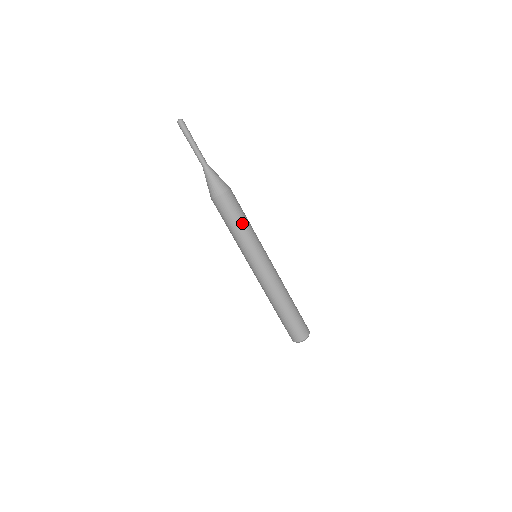
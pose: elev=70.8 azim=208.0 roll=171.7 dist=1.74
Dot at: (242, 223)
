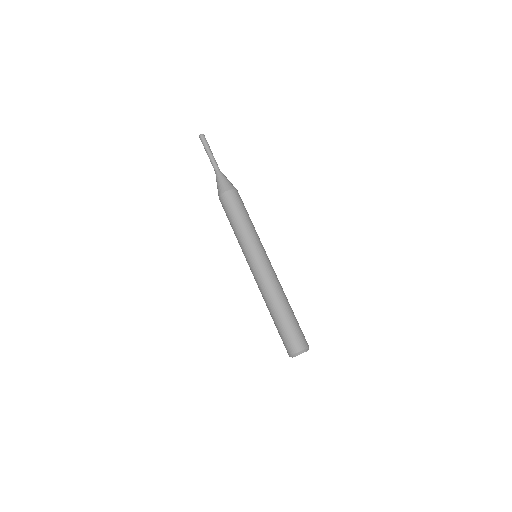
Dot at: (245, 218)
